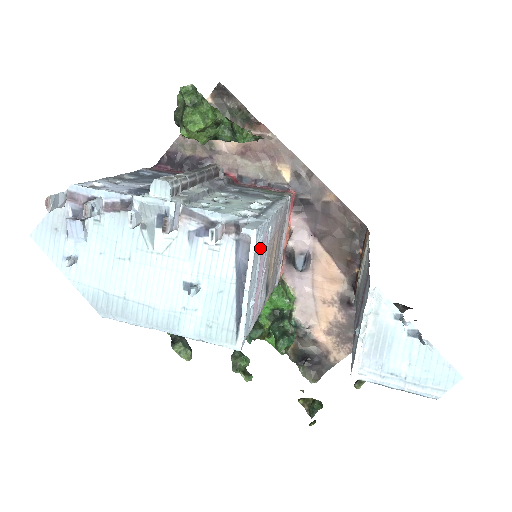
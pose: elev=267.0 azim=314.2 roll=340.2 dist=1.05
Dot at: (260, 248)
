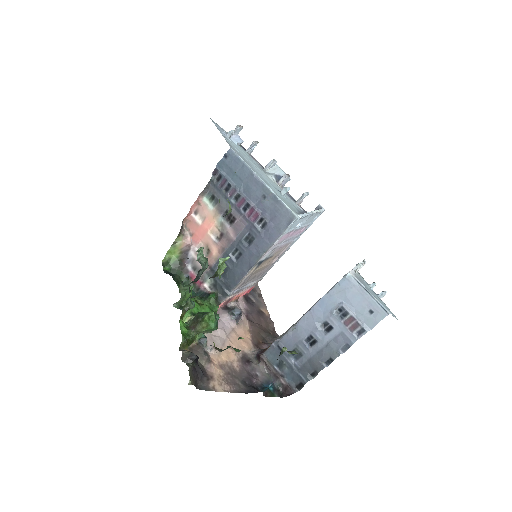
Dot at: (308, 224)
